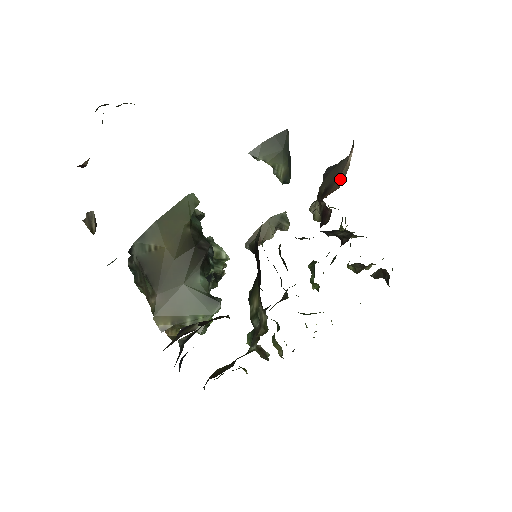
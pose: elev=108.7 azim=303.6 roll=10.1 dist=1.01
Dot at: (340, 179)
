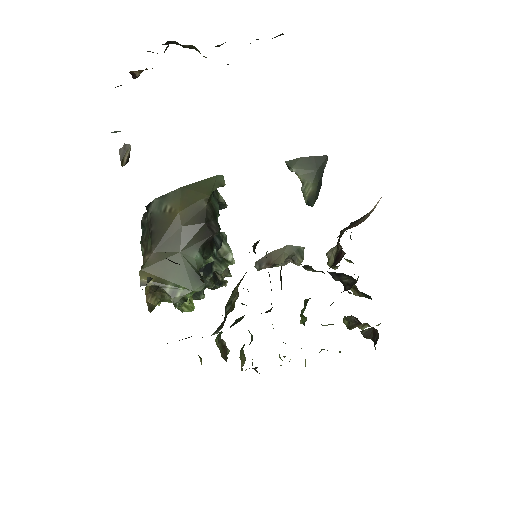
Dot at: (361, 221)
